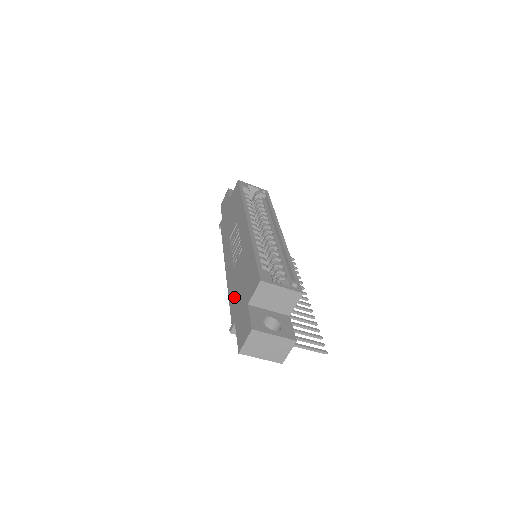
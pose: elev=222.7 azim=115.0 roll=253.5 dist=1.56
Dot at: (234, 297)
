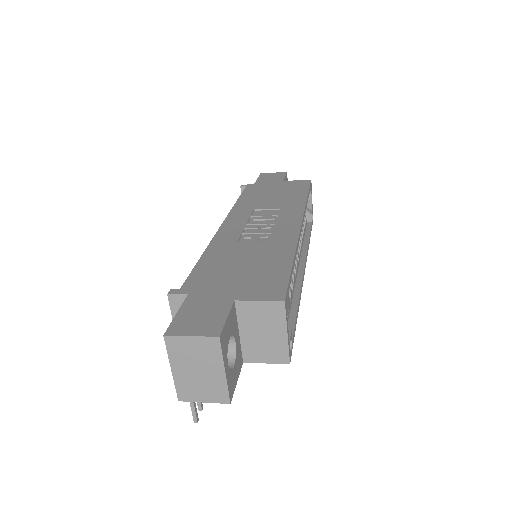
Dot at: (213, 267)
